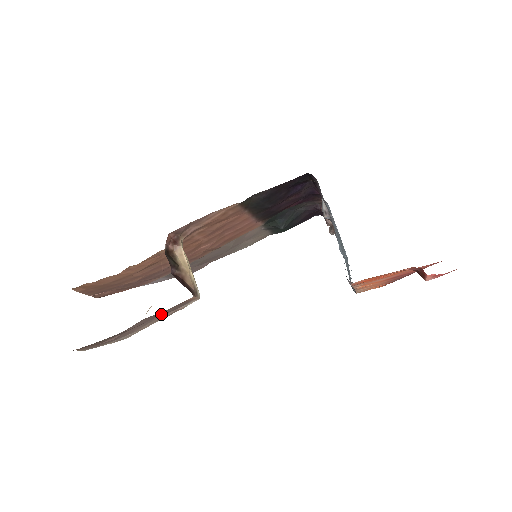
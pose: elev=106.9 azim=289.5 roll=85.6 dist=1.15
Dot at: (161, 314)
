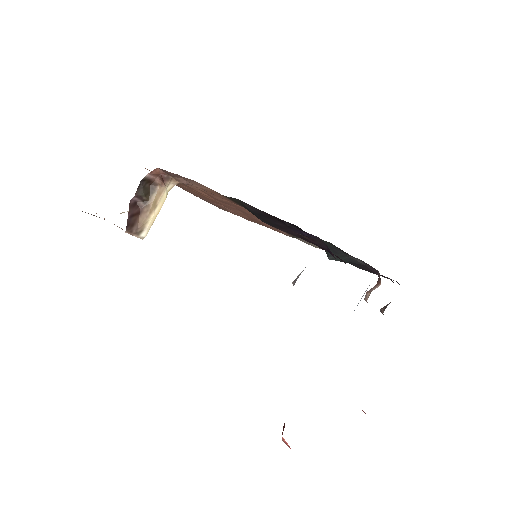
Dot at: occluded
